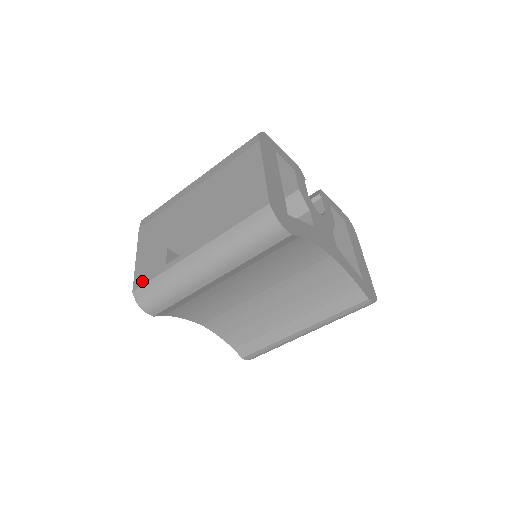
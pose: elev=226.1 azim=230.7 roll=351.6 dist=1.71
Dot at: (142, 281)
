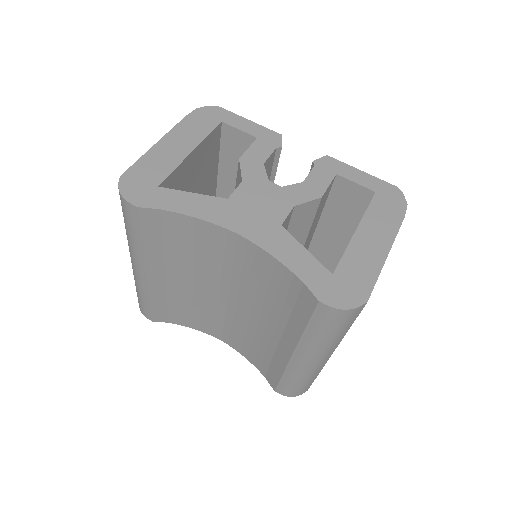
Dot at: occluded
